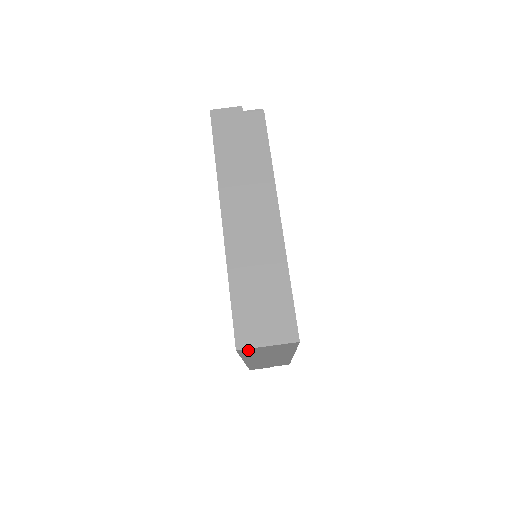
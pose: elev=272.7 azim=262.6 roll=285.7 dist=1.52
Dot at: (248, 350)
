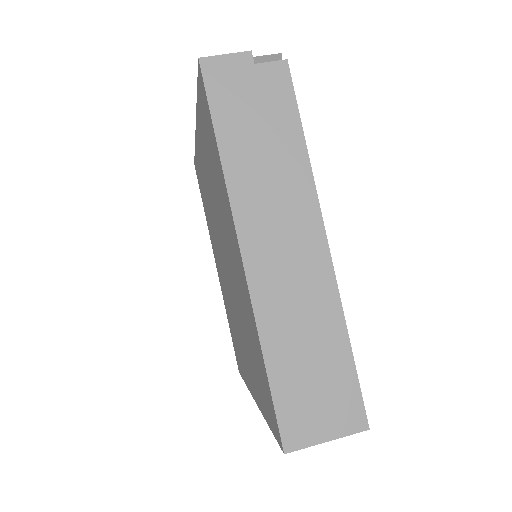
Dot at: occluded
